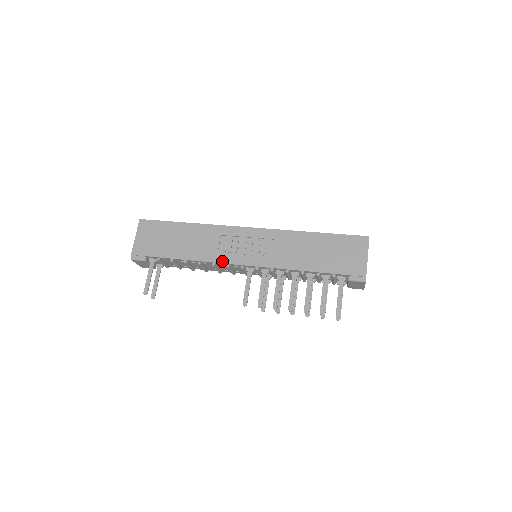
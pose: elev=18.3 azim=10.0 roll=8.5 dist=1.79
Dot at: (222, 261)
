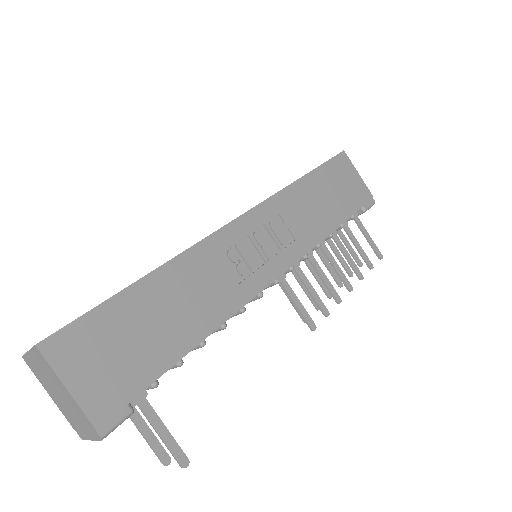
Dot at: (253, 294)
